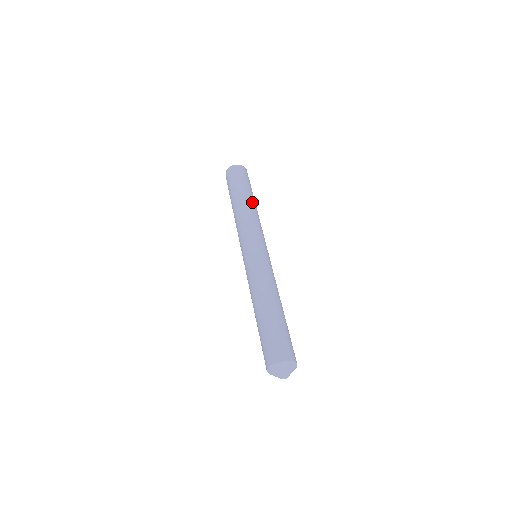
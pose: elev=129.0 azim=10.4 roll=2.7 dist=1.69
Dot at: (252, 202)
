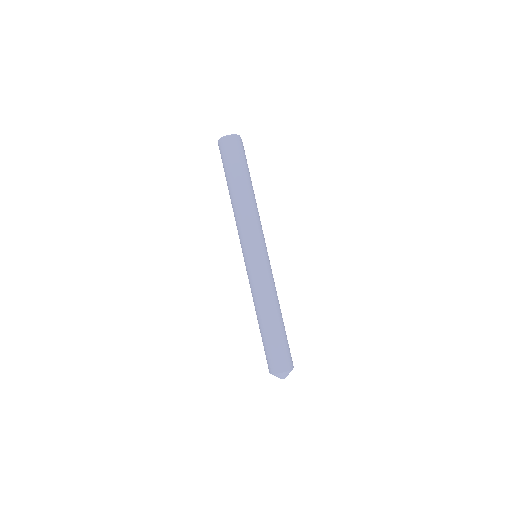
Dot at: (248, 191)
